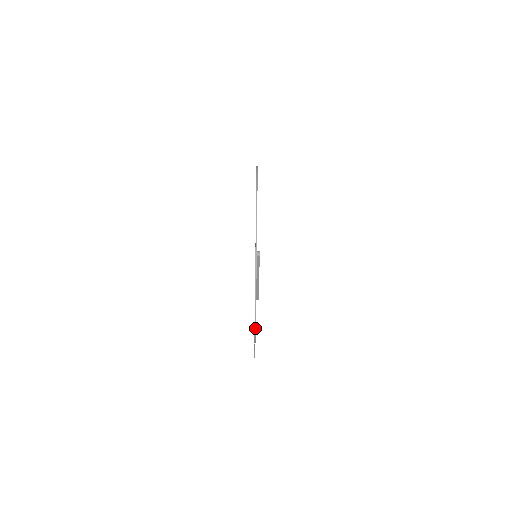
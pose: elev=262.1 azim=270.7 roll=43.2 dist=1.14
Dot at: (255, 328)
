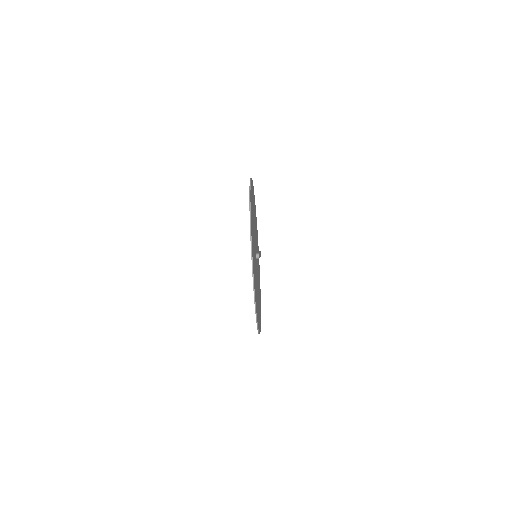
Dot at: occluded
